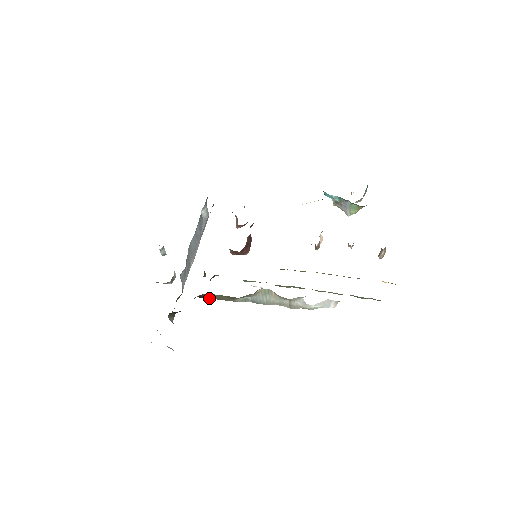
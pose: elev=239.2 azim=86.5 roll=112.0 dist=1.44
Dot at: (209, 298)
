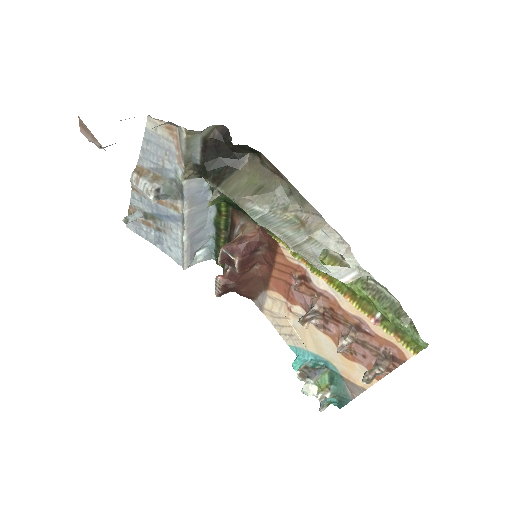
Dot at: (223, 185)
